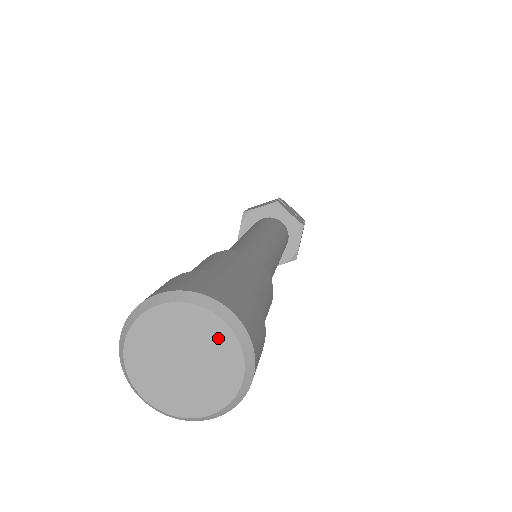
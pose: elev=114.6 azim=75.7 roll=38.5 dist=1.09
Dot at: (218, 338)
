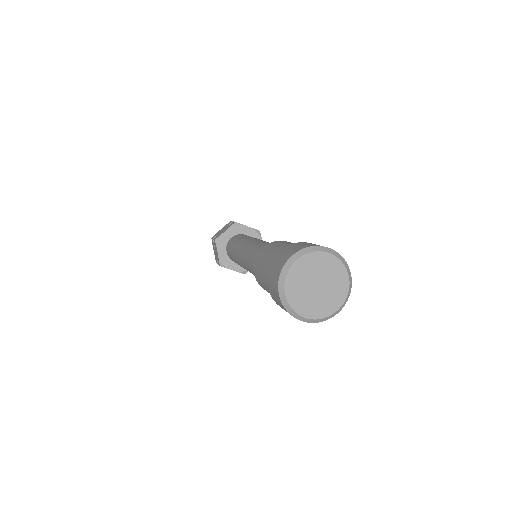
Dot at: (330, 264)
